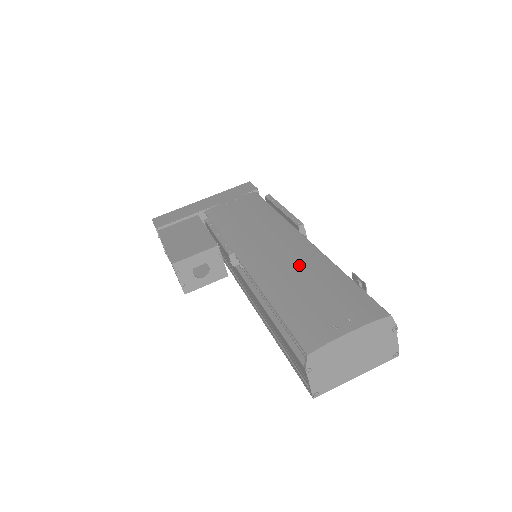
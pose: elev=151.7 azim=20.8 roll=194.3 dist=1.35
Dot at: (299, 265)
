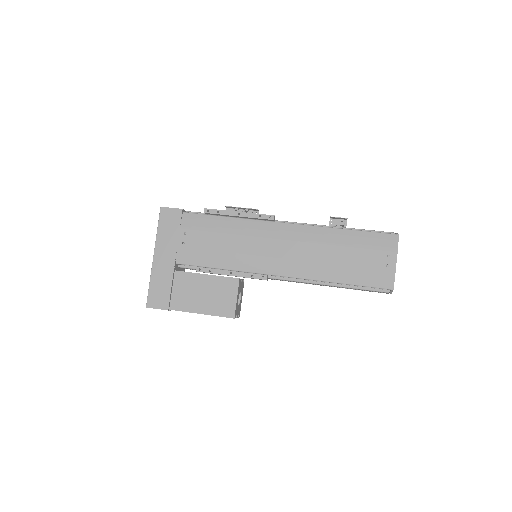
Dot at: (318, 247)
